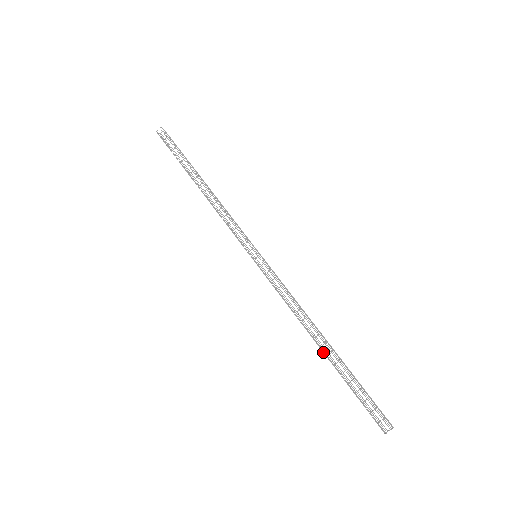
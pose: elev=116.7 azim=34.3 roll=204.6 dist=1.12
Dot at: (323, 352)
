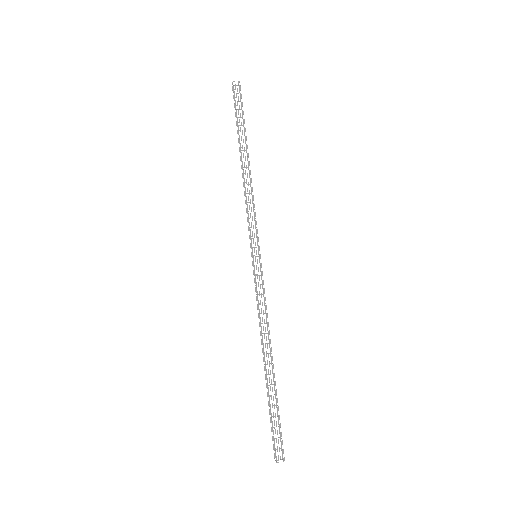
Dot at: (266, 371)
